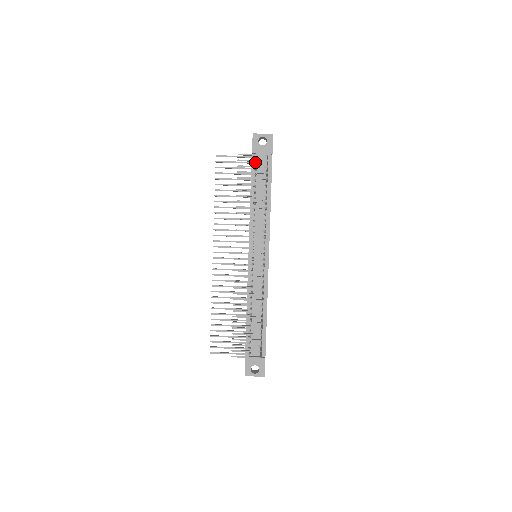
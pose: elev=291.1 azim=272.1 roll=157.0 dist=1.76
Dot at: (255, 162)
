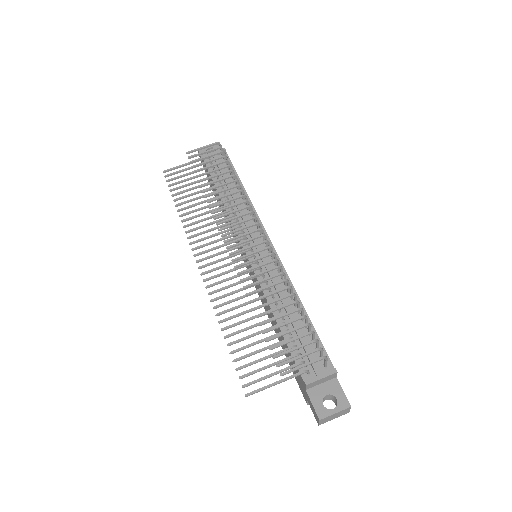
Dot at: occluded
